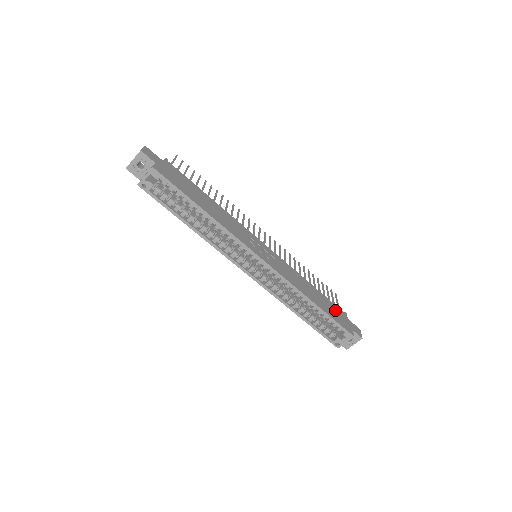
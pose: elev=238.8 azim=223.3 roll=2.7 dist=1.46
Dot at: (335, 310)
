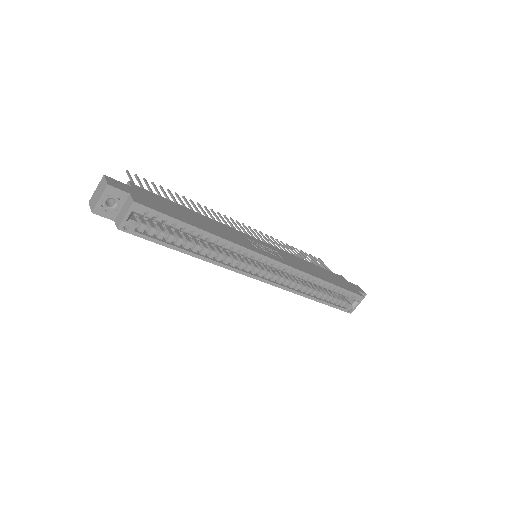
Dot at: (337, 278)
